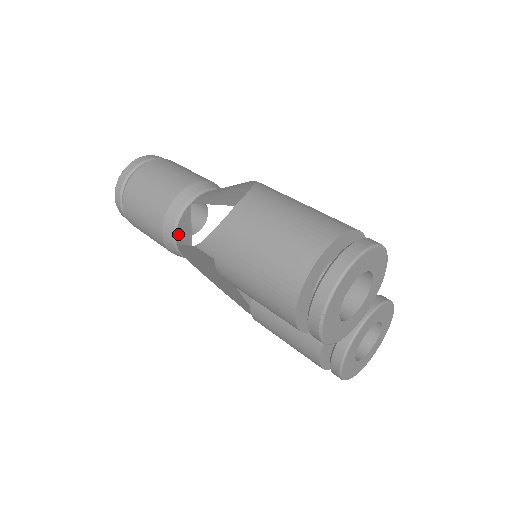
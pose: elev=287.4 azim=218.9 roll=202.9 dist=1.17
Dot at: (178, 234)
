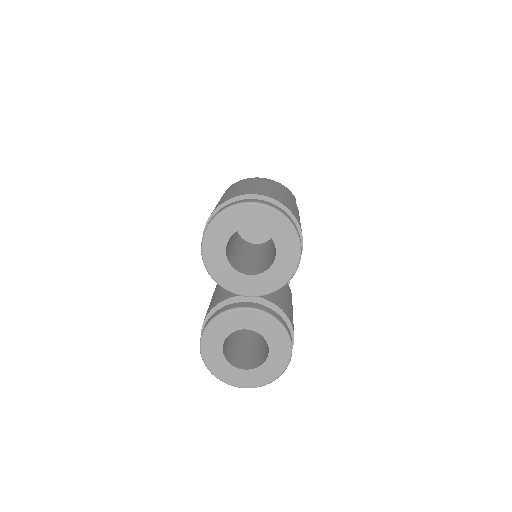
Dot at: occluded
